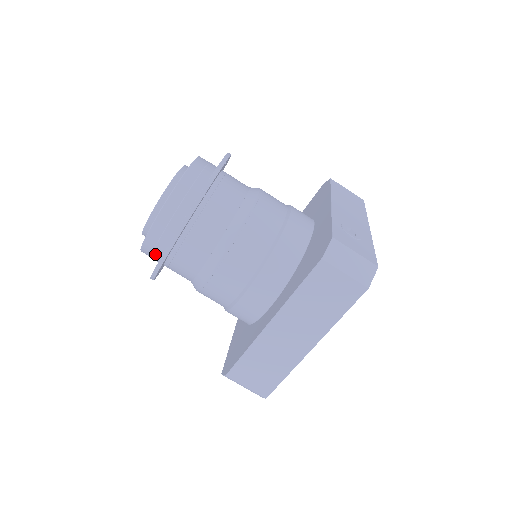
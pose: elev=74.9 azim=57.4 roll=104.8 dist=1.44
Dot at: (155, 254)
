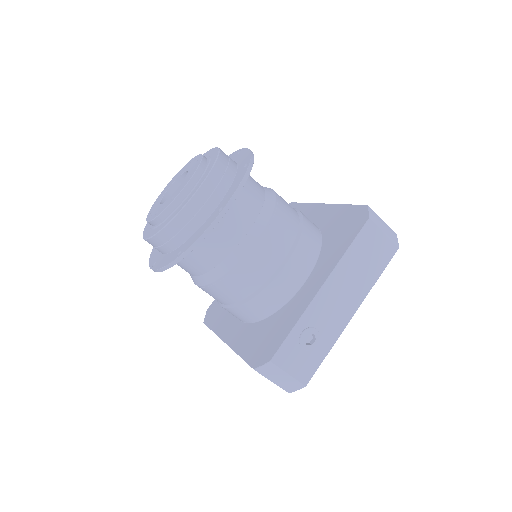
Dot at: occluded
